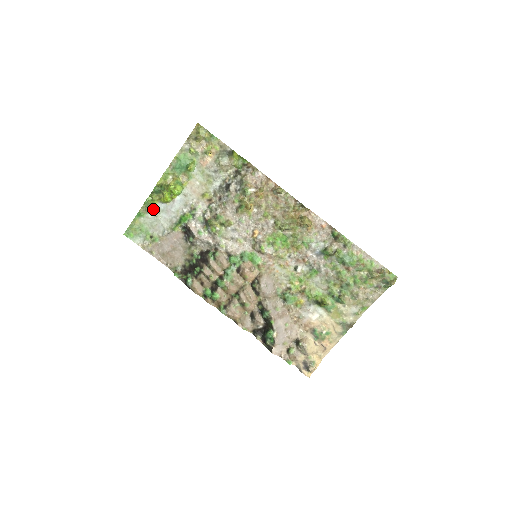
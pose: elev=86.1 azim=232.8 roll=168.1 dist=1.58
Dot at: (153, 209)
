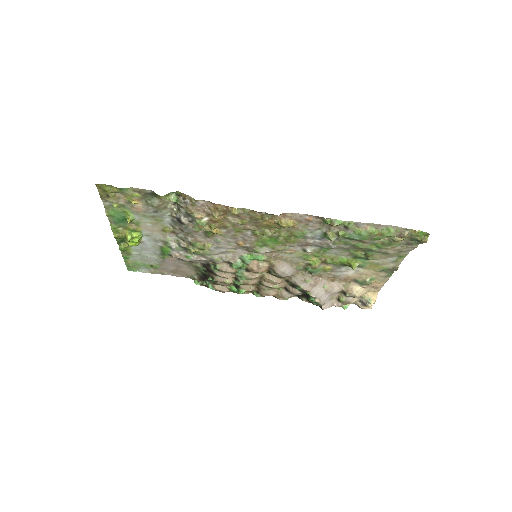
Dot at: (132, 251)
